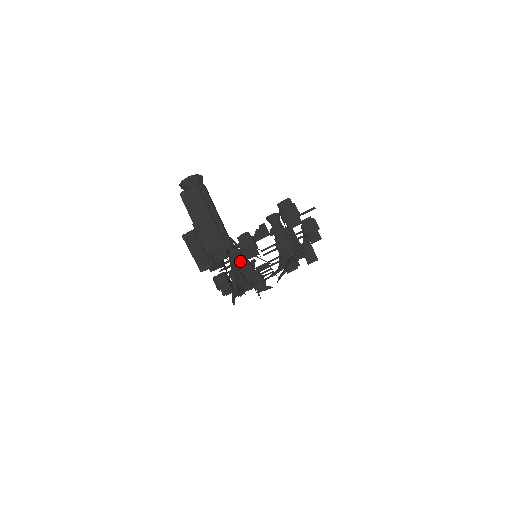
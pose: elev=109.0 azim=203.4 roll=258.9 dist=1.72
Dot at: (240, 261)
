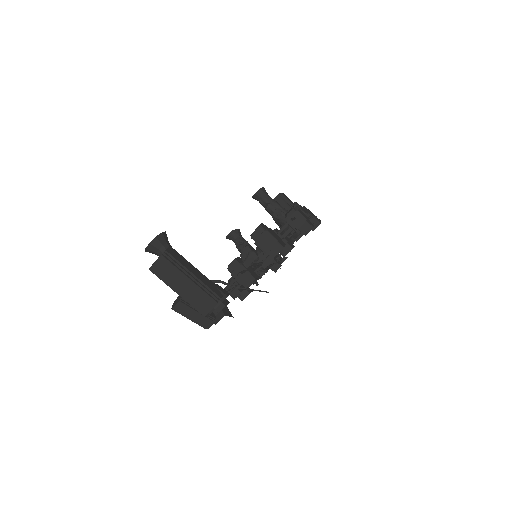
Dot at: occluded
